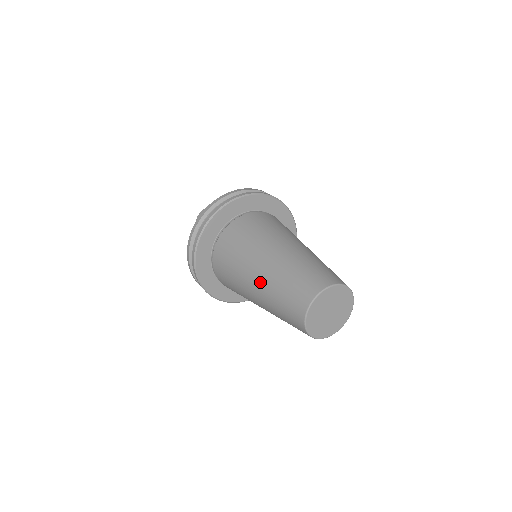
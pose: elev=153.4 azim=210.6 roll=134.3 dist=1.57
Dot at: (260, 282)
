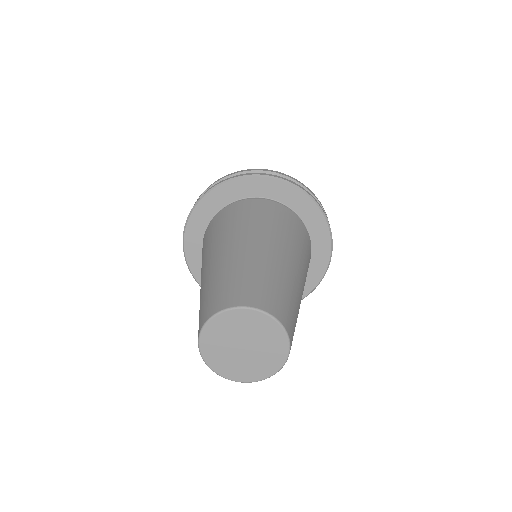
Dot at: (206, 271)
